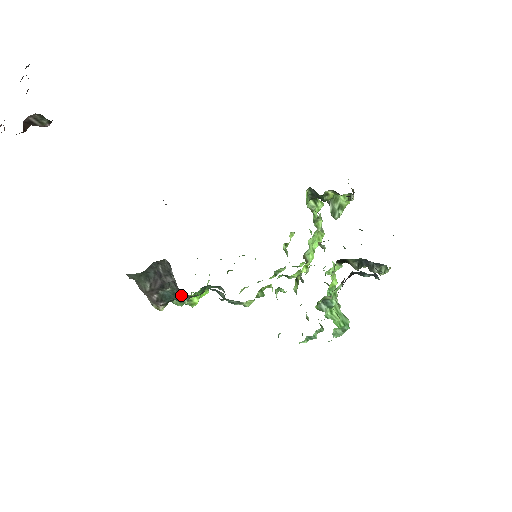
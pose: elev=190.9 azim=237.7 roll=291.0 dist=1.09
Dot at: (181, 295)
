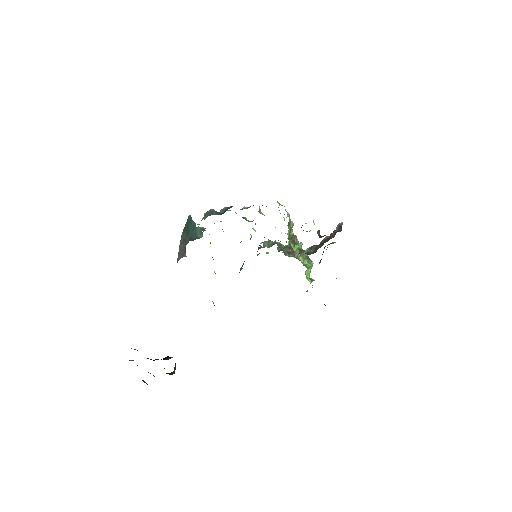
Dot at: occluded
